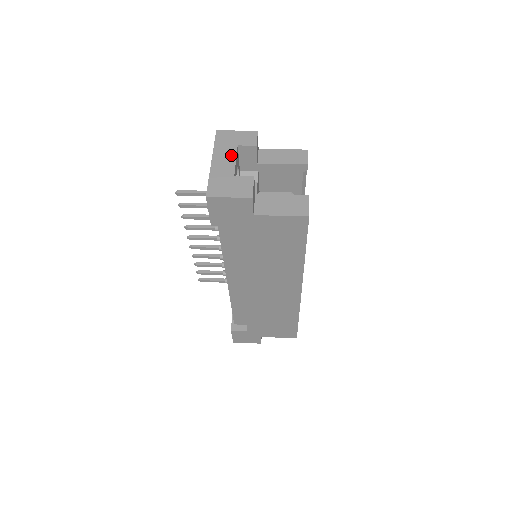
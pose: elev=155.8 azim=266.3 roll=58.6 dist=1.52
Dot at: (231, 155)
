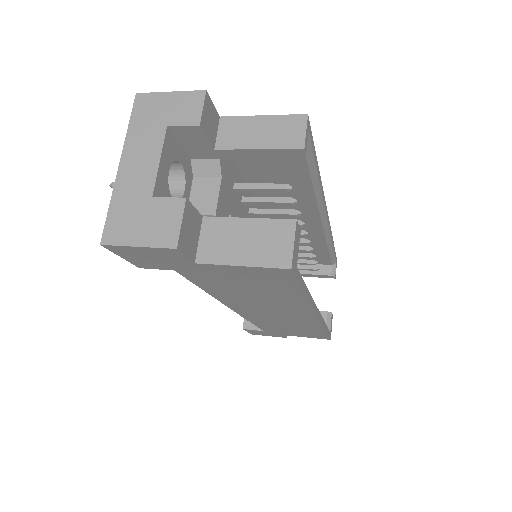
Dot at: (153, 149)
